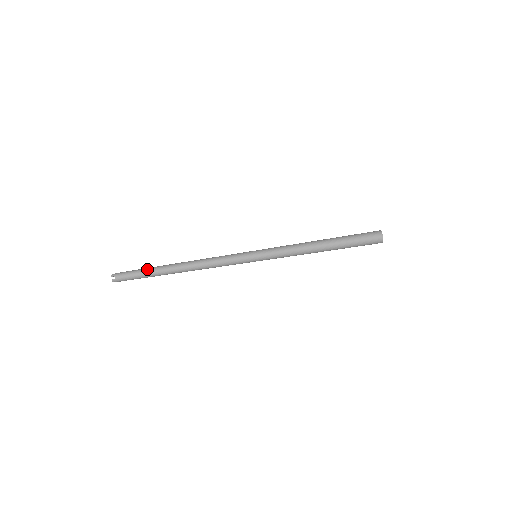
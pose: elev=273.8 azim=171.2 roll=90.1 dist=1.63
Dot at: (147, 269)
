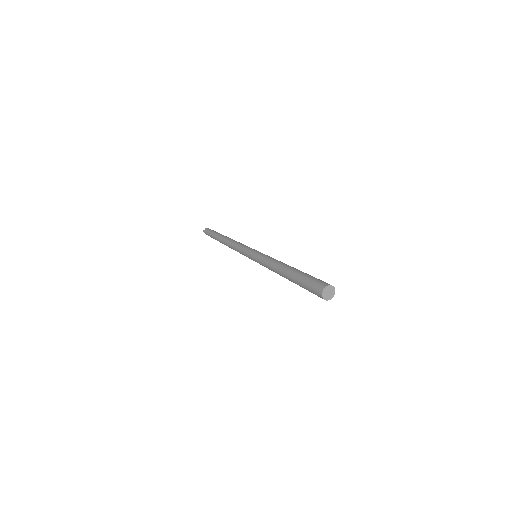
Dot at: (213, 237)
